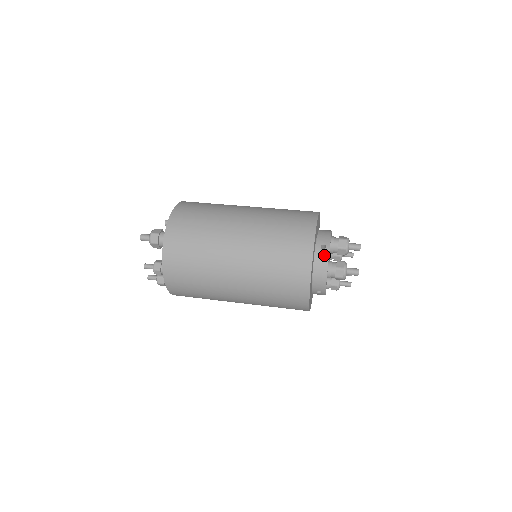
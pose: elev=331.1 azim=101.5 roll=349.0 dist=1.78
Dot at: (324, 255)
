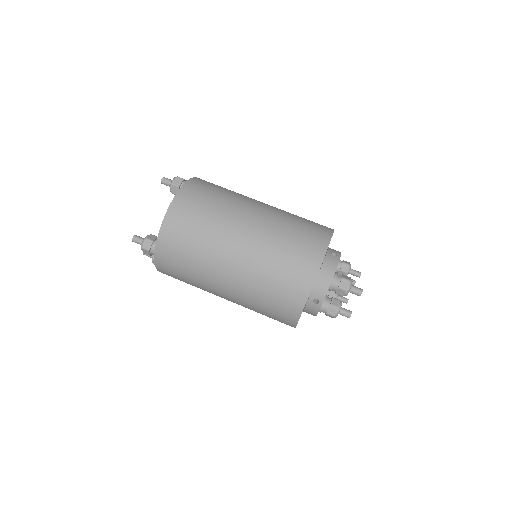
Dot at: (315, 308)
